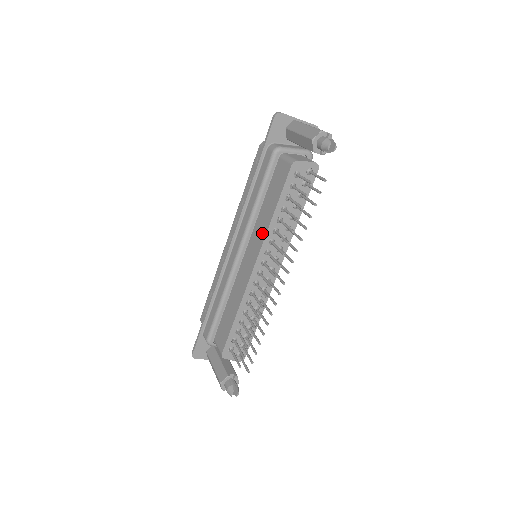
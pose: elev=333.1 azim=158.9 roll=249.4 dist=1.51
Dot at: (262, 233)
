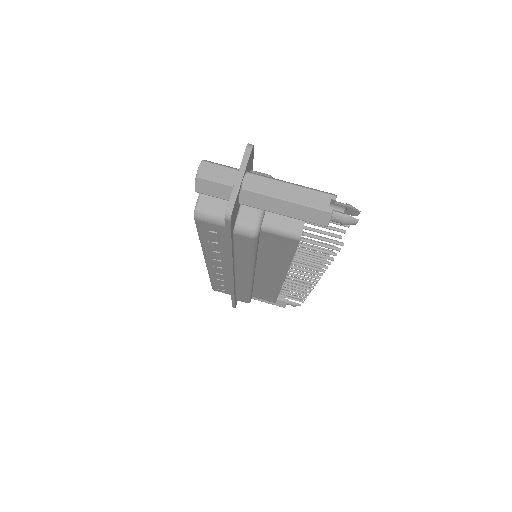
Dot at: (279, 268)
